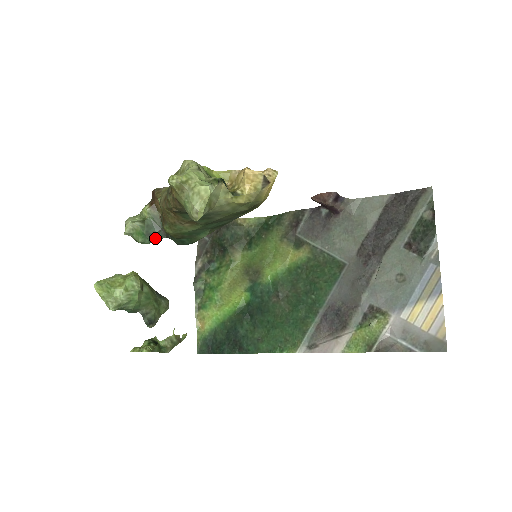
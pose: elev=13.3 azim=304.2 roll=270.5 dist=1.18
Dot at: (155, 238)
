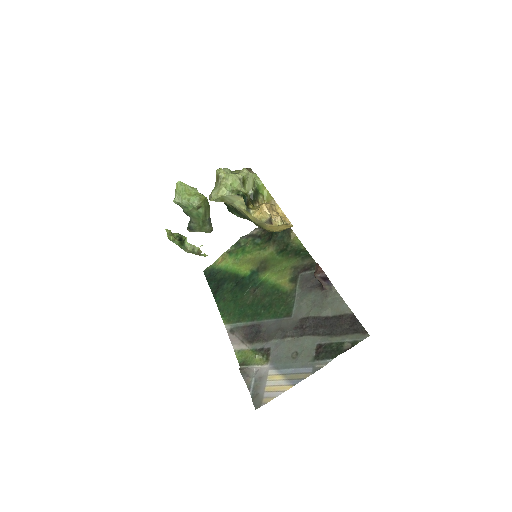
Dot at: occluded
